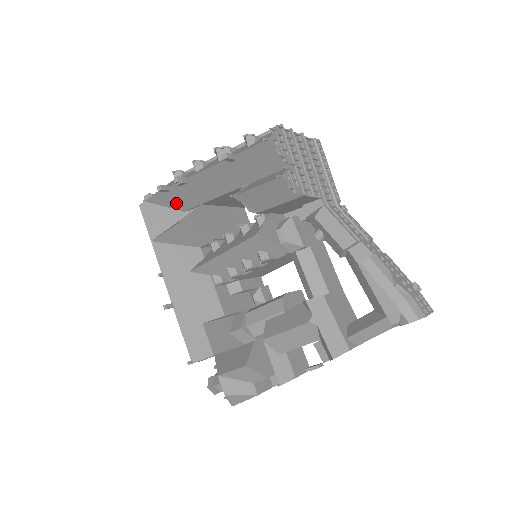
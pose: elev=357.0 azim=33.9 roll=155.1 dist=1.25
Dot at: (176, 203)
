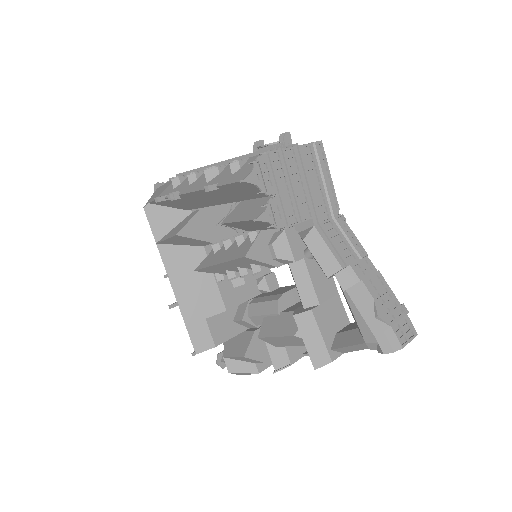
Dot at: (177, 206)
